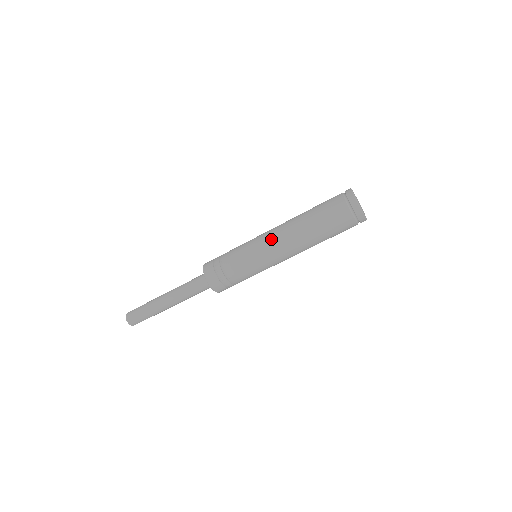
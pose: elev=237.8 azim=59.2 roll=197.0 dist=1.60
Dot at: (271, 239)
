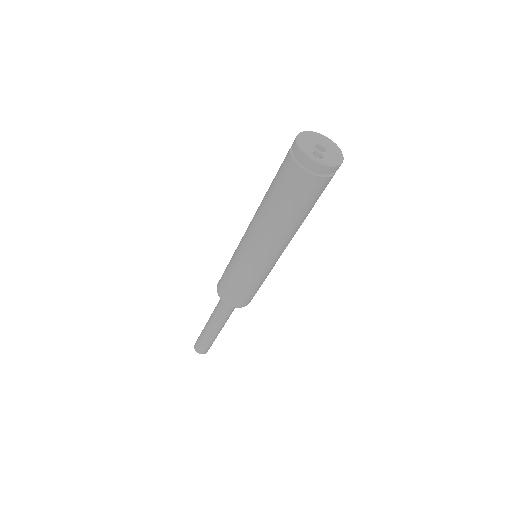
Dot at: (268, 253)
